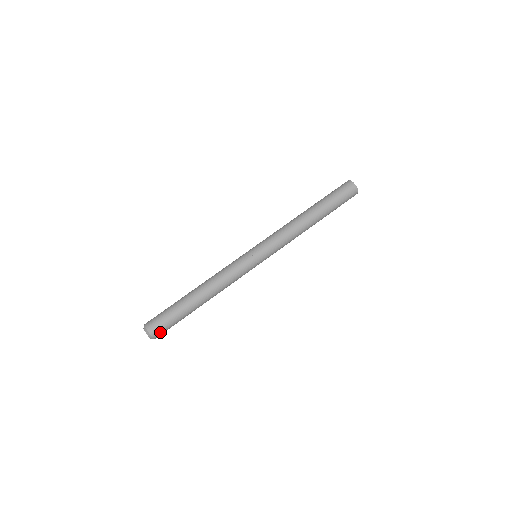
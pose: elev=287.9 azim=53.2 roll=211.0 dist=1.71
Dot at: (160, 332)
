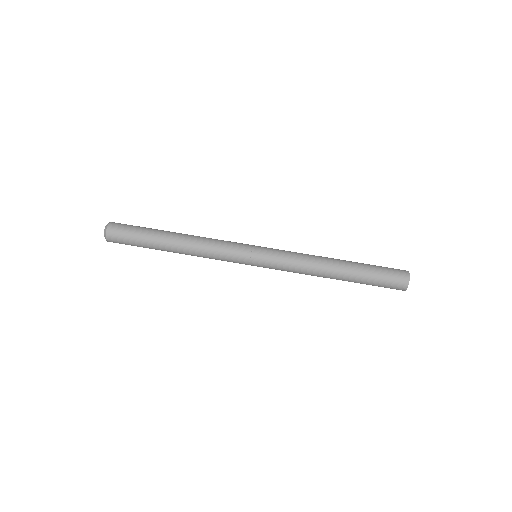
Dot at: (116, 234)
